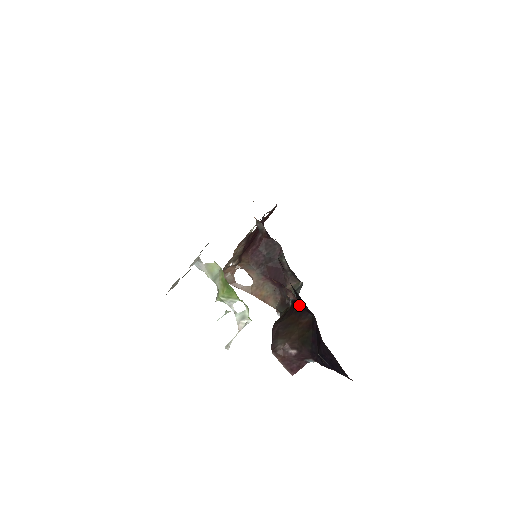
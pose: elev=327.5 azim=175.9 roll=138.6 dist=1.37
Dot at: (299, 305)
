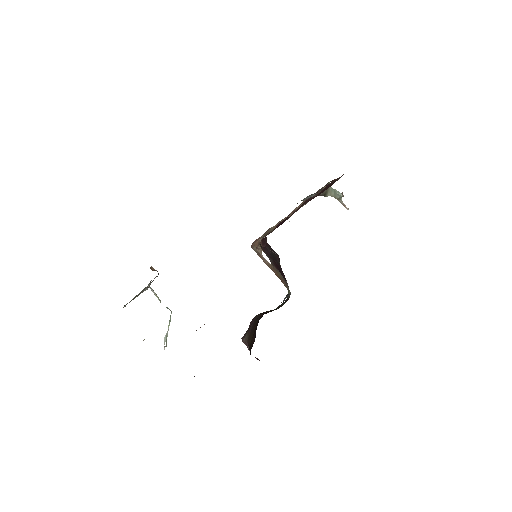
Dot at: occluded
